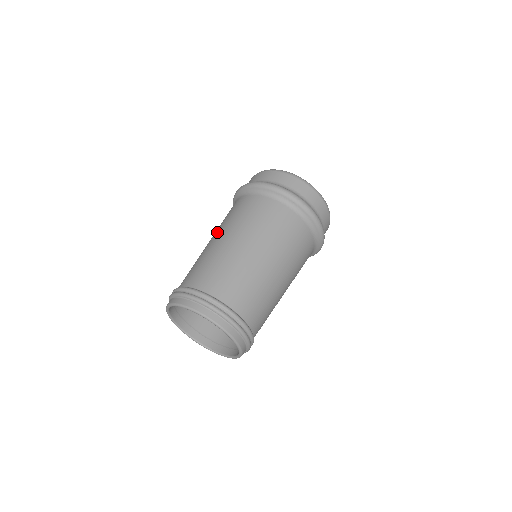
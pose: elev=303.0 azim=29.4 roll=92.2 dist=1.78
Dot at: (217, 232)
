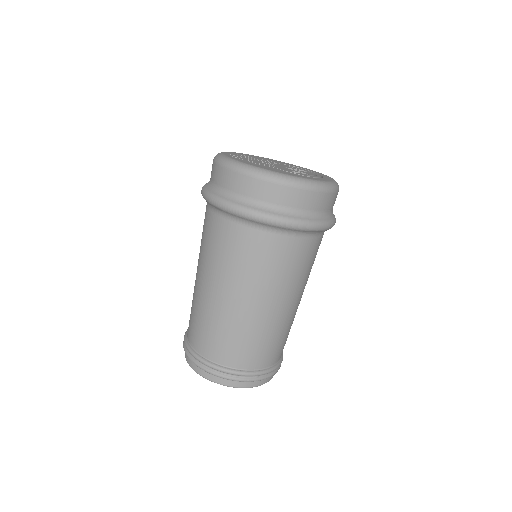
Dot at: (204, 273)
